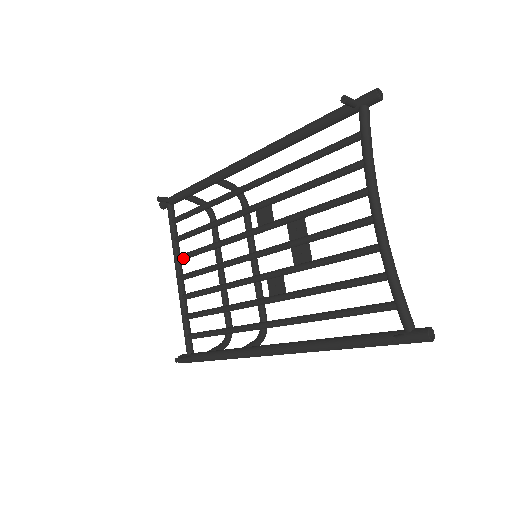
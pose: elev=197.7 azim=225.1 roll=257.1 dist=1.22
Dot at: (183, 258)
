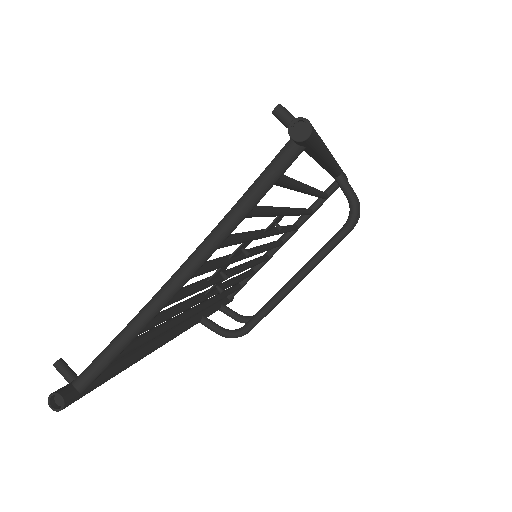
Dot at: occluded
